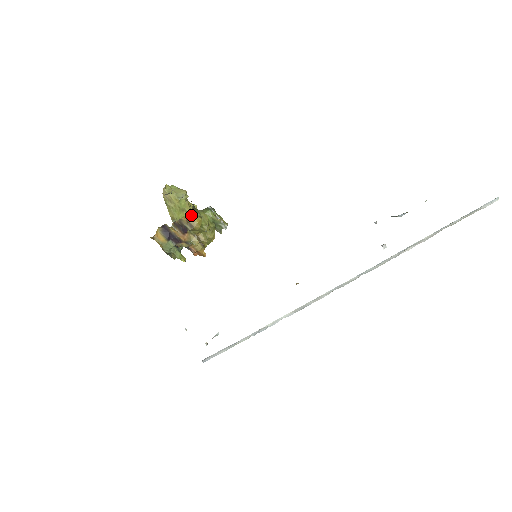
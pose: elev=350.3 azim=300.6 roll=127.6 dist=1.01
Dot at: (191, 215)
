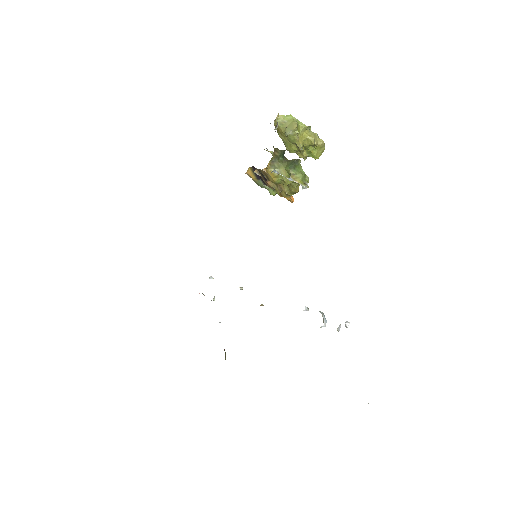
Dot at: (267, 169)
